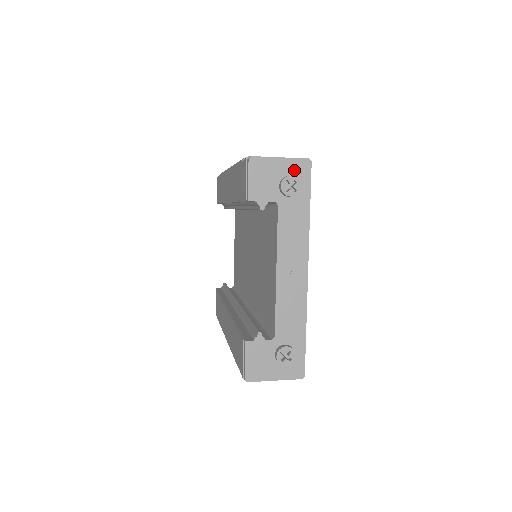
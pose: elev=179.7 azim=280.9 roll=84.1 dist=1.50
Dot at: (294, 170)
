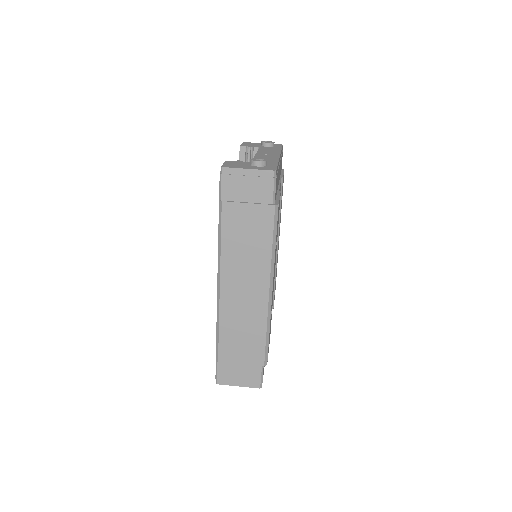
Dot at: occluded
